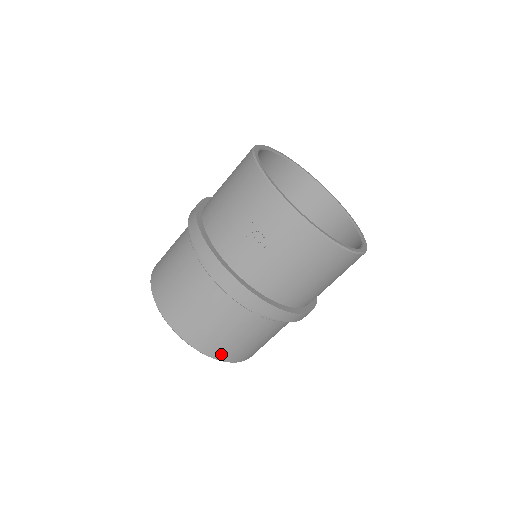
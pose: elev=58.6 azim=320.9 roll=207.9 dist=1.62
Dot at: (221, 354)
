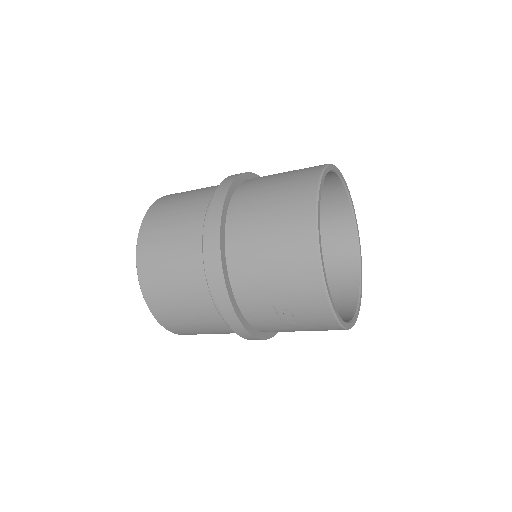
Dot at: occluded
